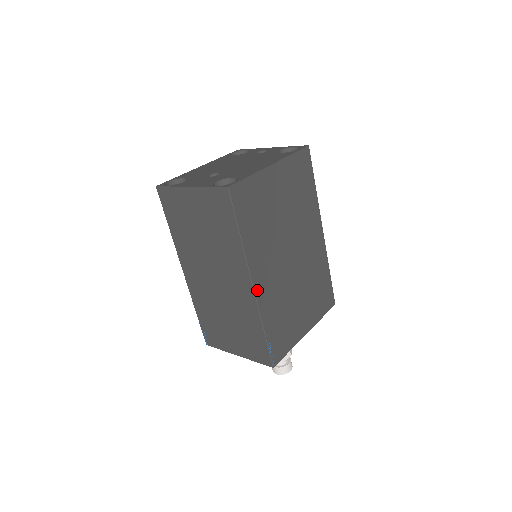
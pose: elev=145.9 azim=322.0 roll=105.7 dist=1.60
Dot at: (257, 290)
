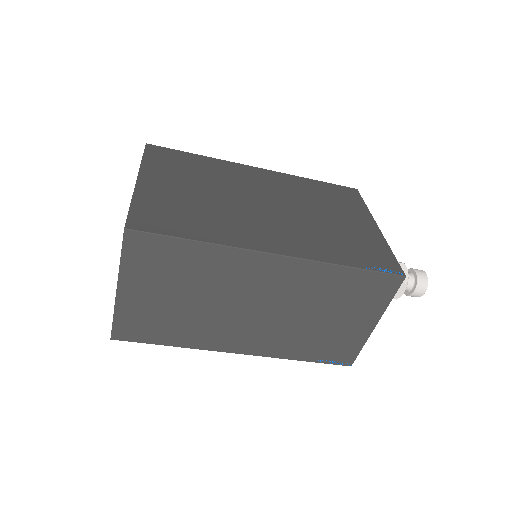
Dot at: (285, 252)
